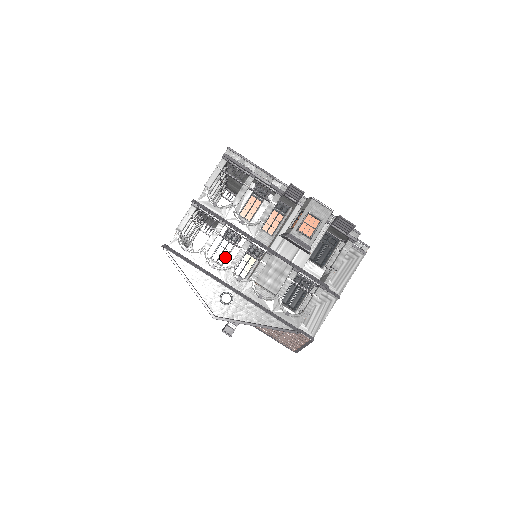
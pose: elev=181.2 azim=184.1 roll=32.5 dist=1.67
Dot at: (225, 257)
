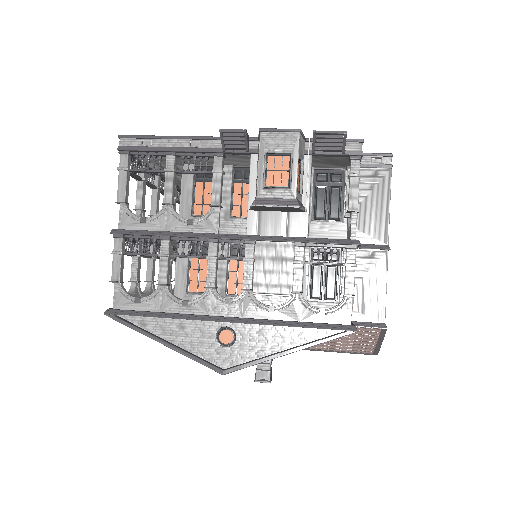
Dot at: (205, 280)
